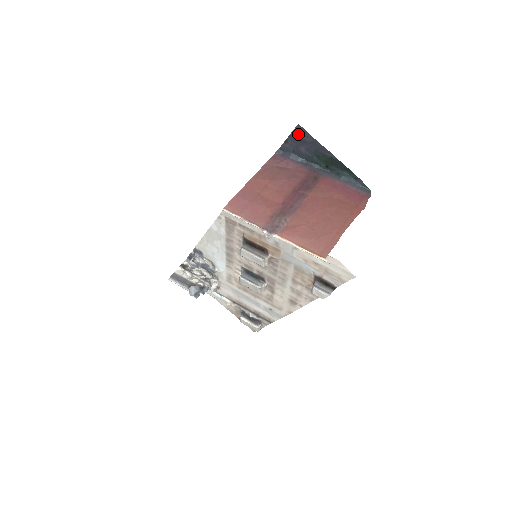
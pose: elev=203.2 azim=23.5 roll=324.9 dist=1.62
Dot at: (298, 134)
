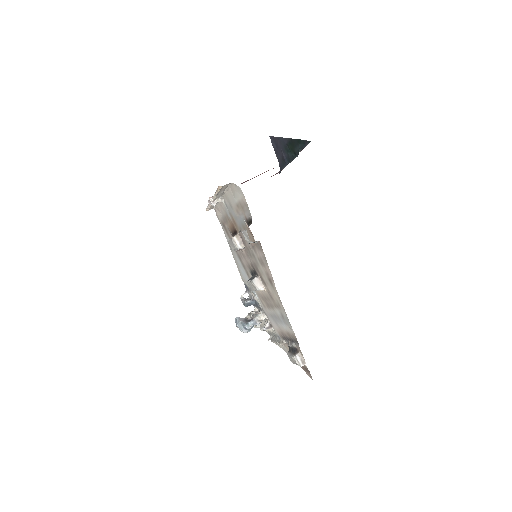
Dot at: (275, 145)
